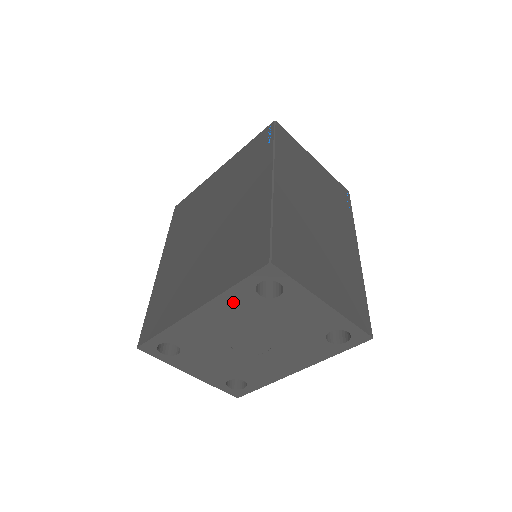
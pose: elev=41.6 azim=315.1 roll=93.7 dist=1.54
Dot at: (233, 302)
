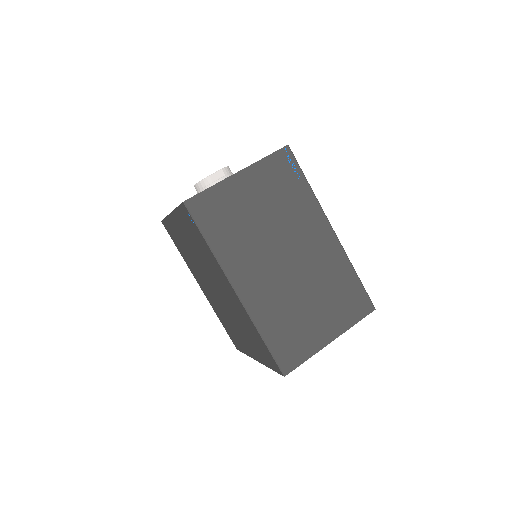
Dot at: occluded
